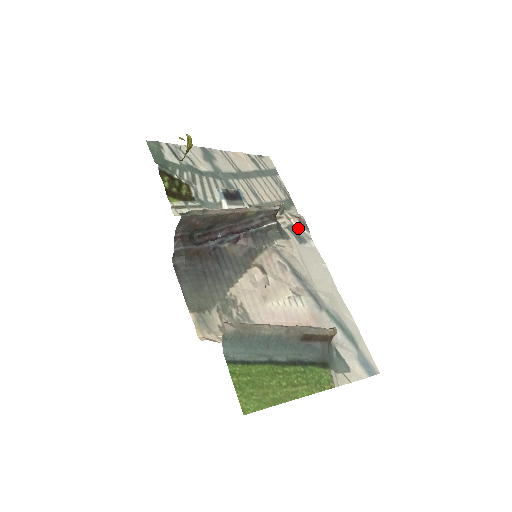
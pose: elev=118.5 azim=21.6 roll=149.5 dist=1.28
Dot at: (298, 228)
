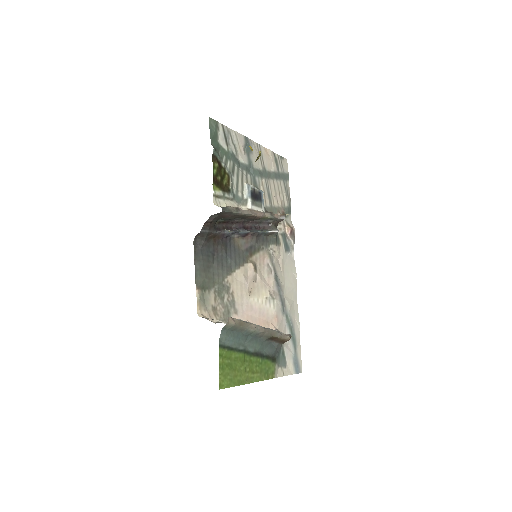
Dot at: (288, 237)
